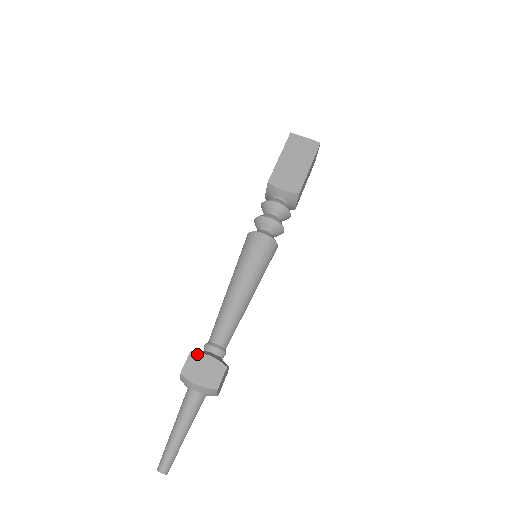
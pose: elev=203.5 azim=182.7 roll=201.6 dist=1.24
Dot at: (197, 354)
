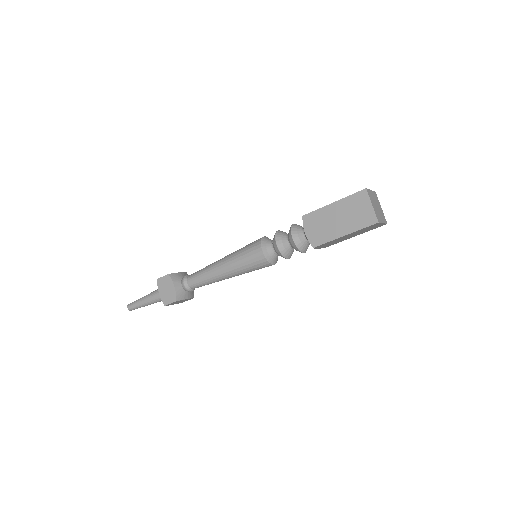
Dot at: (170, 279)
